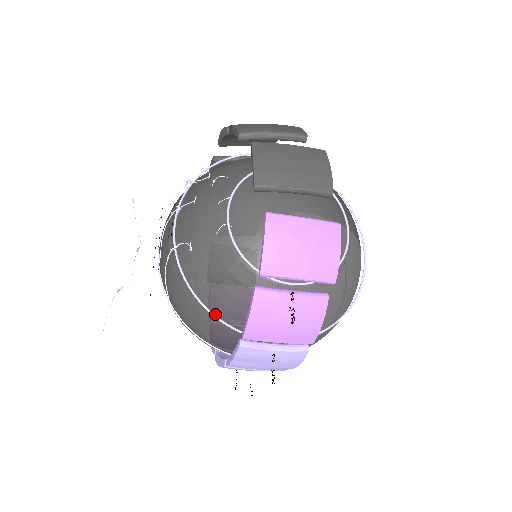
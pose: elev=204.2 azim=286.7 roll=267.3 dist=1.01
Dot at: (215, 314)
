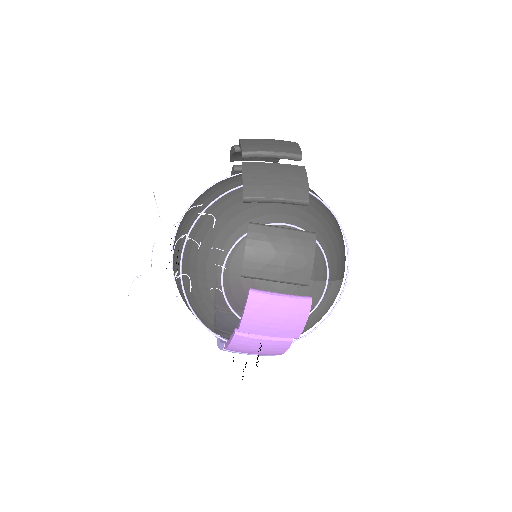
Dot at: (208, 325)
